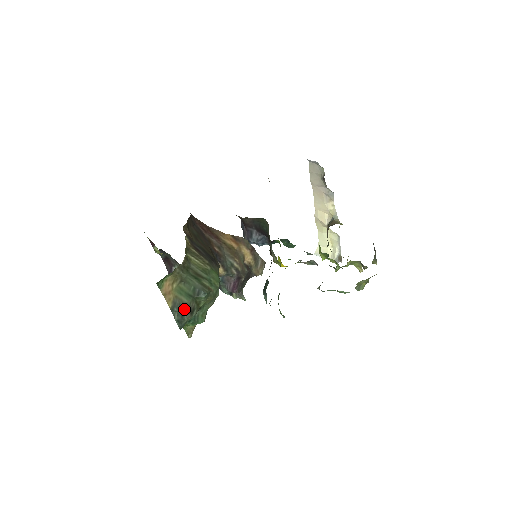
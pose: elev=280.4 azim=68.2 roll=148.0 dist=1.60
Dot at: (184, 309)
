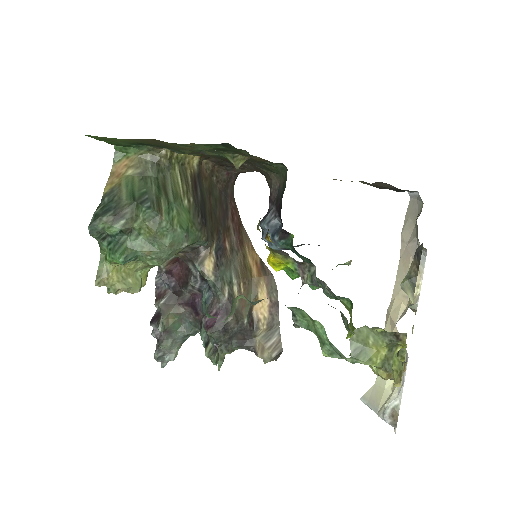
Dot at: (114, 206)
